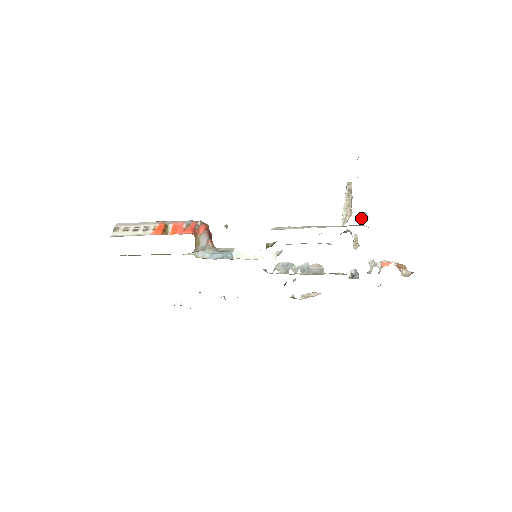
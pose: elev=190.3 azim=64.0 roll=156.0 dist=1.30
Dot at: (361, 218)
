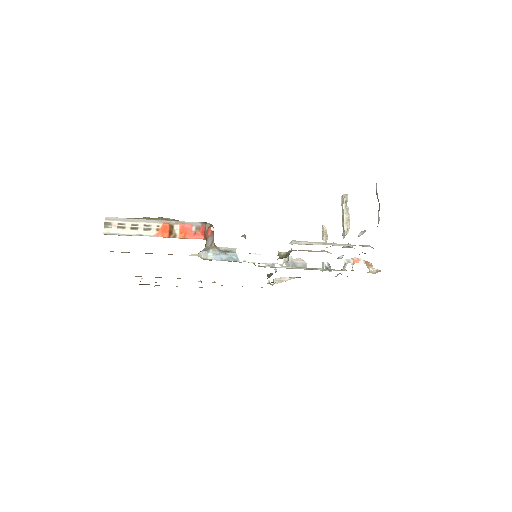
Dot at: (359, 233)
